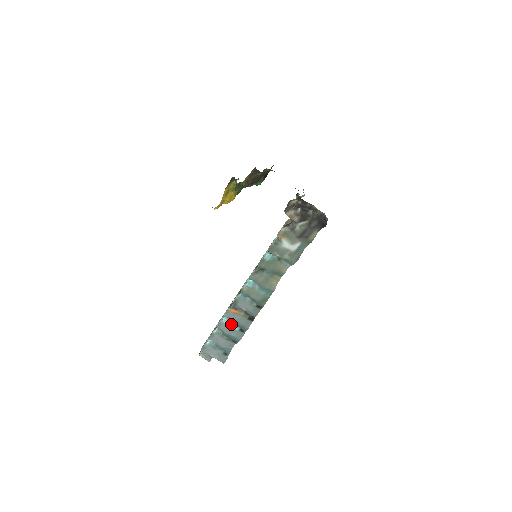
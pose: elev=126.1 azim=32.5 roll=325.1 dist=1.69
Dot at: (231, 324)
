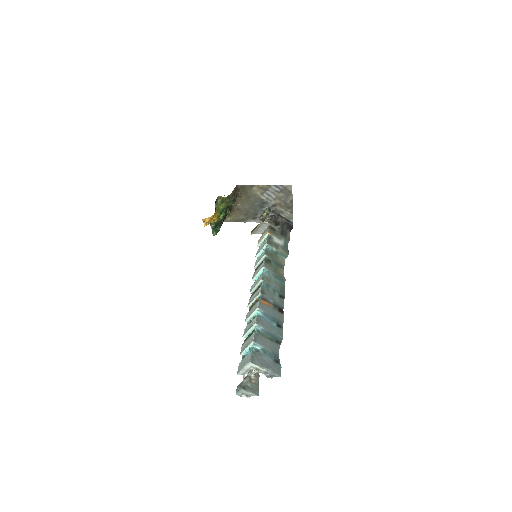
Dot at: (267, 319)
